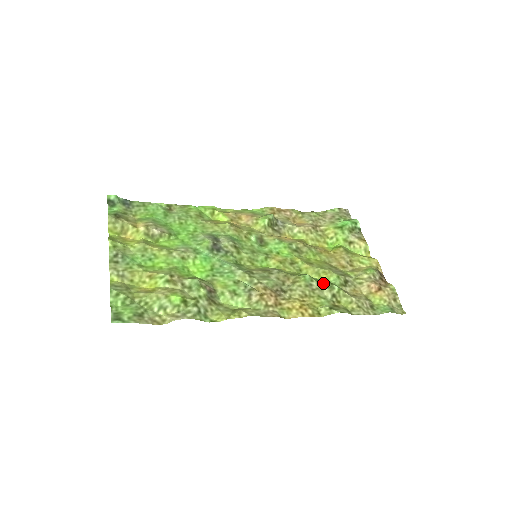
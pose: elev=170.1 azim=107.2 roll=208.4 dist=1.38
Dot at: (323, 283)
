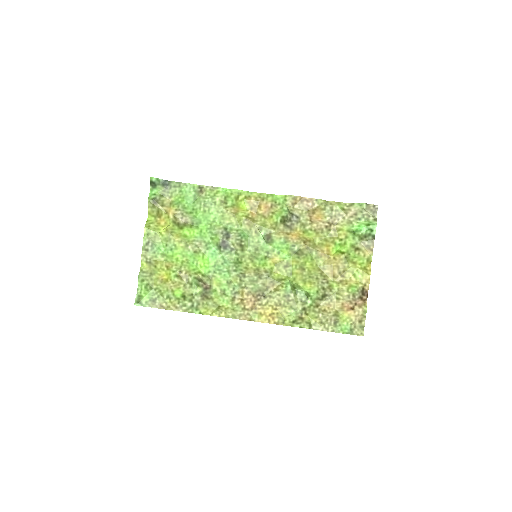
Dot at: (300, 296)
